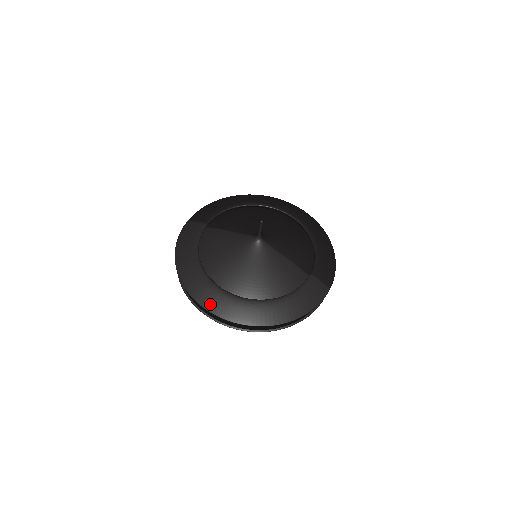
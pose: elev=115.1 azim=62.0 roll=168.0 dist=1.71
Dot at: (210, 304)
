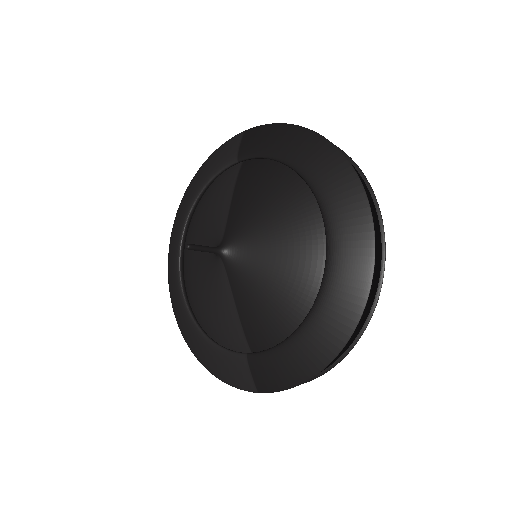
Dot at: (169, 258)
